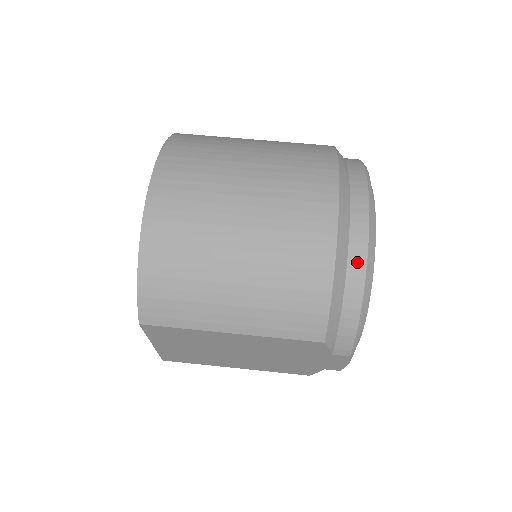
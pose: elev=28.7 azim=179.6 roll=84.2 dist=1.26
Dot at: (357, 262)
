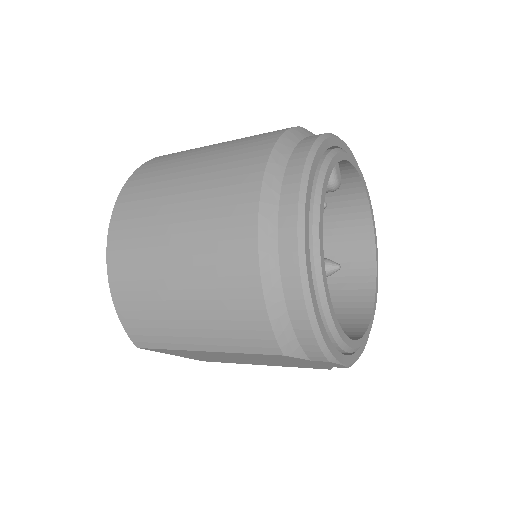
Dot at: (290, 272)
